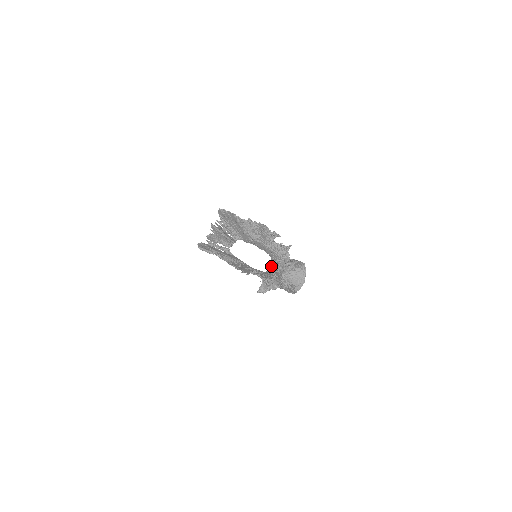
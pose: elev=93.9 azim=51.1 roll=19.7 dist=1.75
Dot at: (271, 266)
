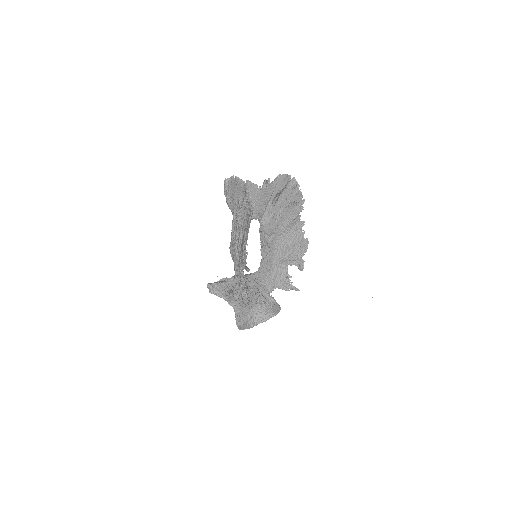
Dot at: (249, 278)
